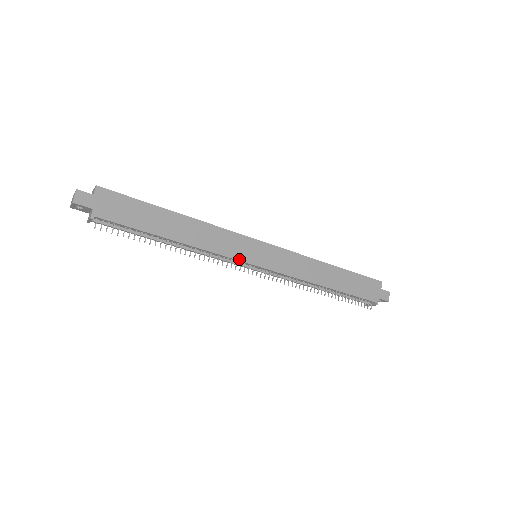
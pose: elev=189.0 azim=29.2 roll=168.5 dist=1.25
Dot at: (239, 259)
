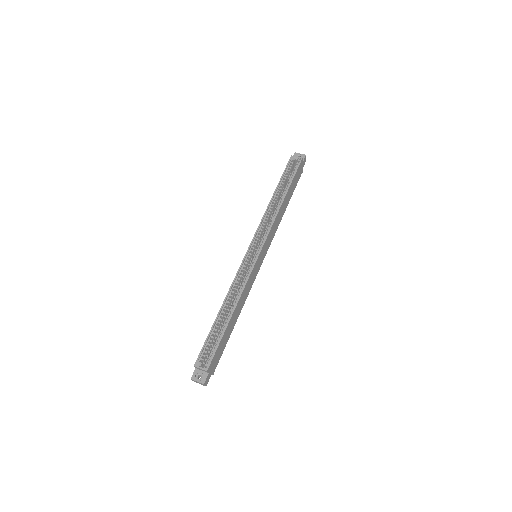
Dot at: occluded
